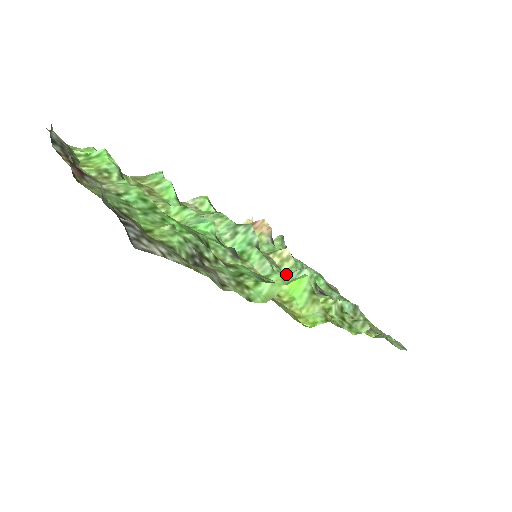
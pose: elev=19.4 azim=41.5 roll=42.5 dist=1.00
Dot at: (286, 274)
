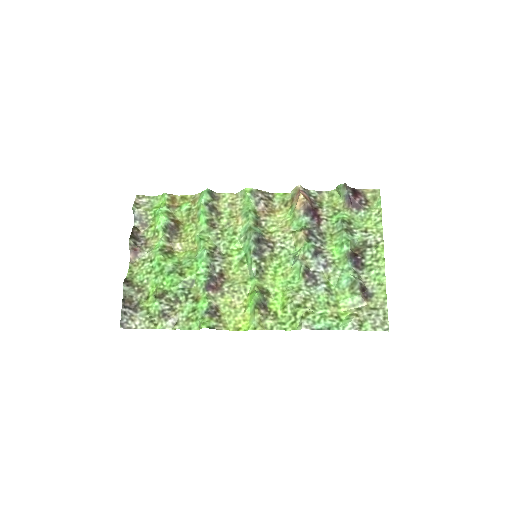
Dot at: (290, 259)
